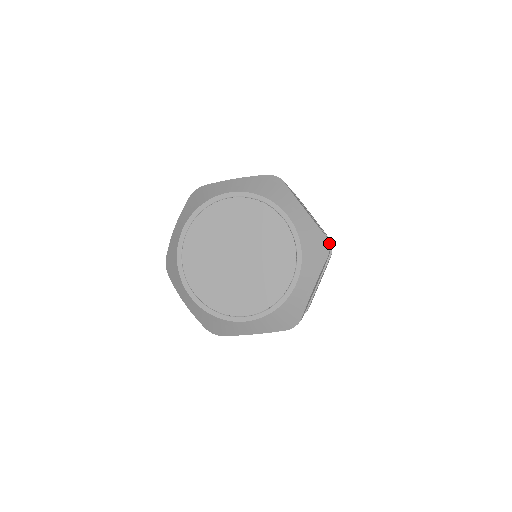
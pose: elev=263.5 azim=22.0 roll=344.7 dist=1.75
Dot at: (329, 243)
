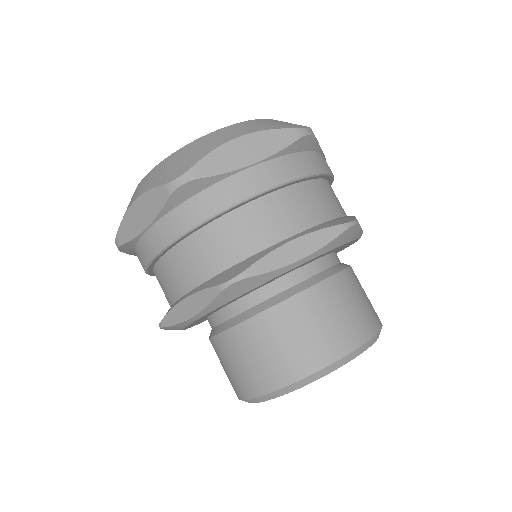
Dot at: (310, 133)
